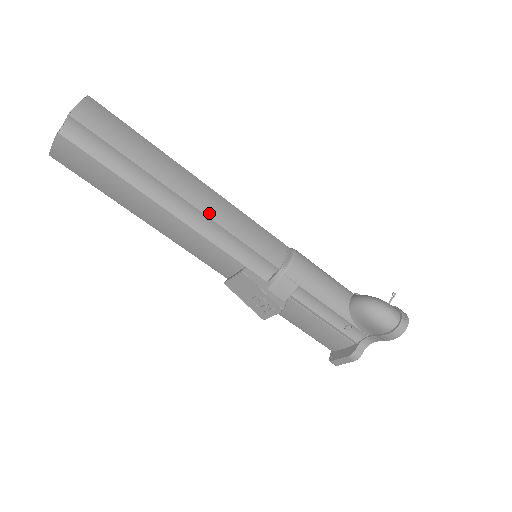
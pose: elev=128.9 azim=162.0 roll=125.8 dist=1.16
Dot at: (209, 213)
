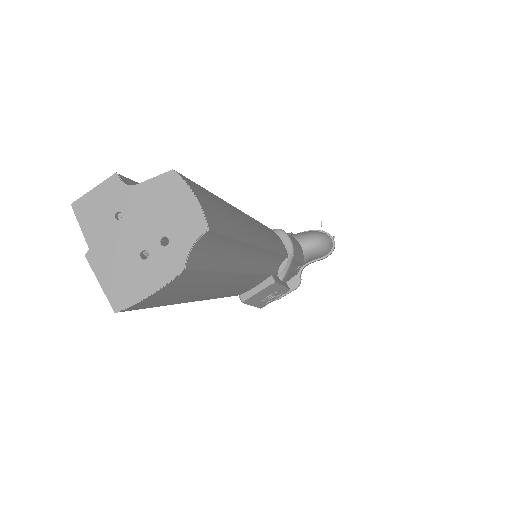
Dot at: (269, 246)
